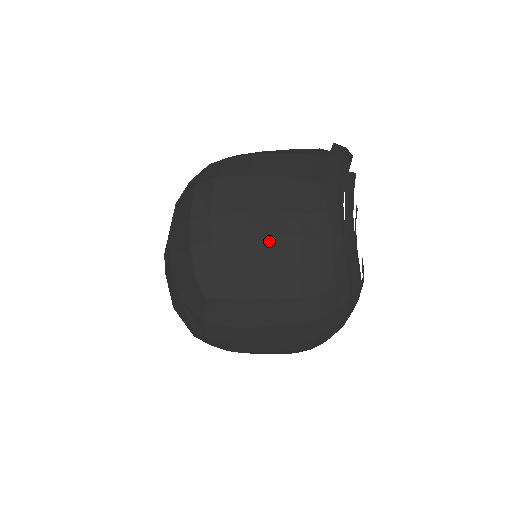
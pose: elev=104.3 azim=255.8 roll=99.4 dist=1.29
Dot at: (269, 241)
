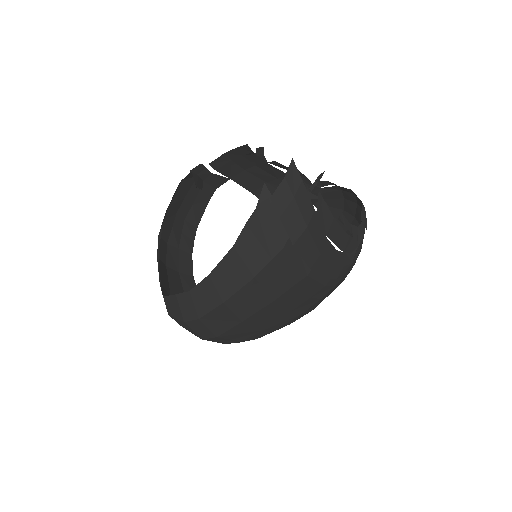
Dot at: (299, 316)
